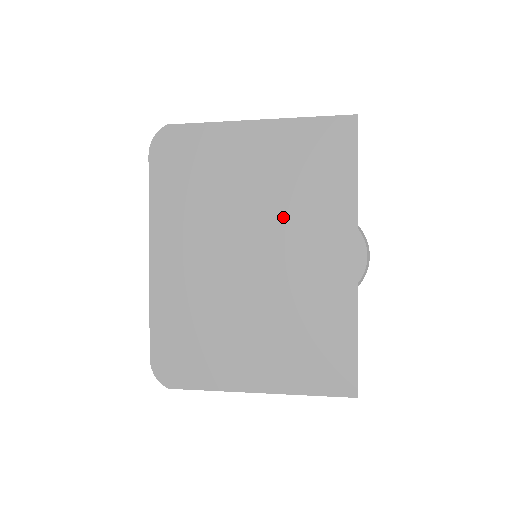
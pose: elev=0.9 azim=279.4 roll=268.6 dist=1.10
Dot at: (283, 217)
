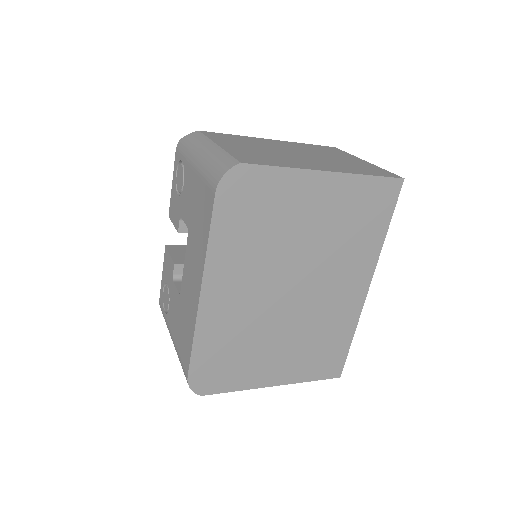
Dot at: (327, 259)
